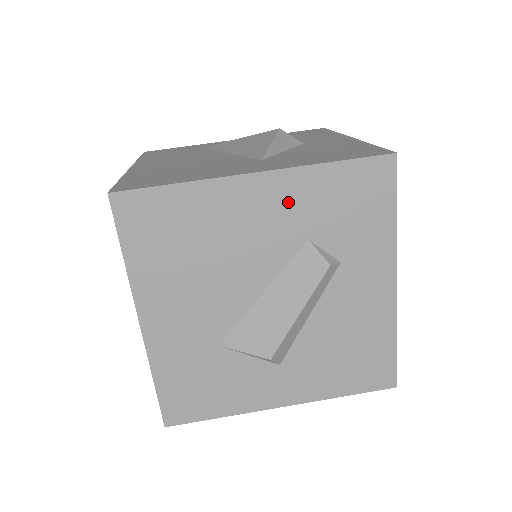
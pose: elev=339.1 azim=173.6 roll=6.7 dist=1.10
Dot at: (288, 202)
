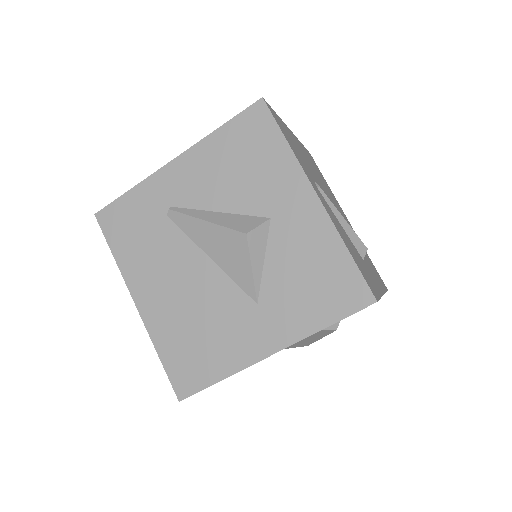
Dot at: occluded
